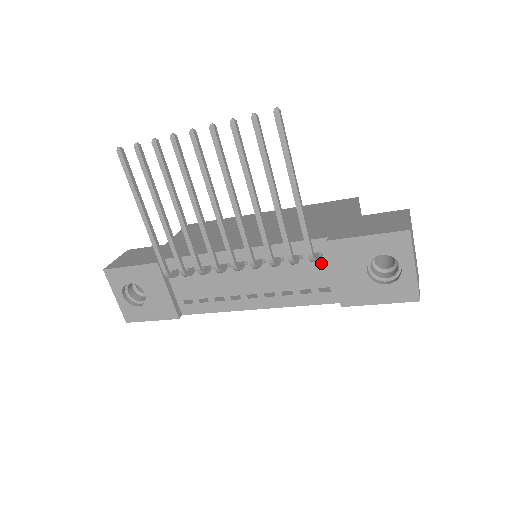
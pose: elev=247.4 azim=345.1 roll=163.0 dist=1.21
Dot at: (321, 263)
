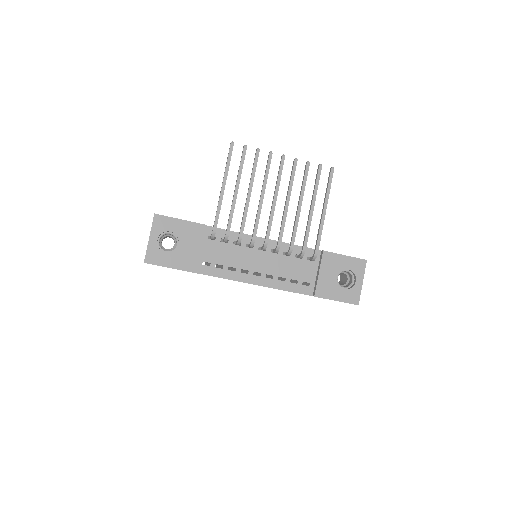
Dot at: (311, 265)
